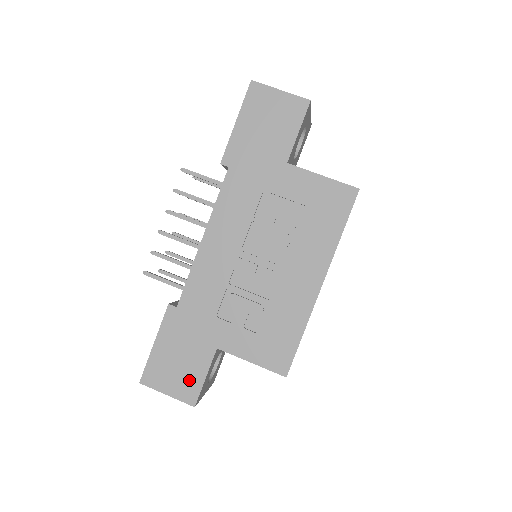
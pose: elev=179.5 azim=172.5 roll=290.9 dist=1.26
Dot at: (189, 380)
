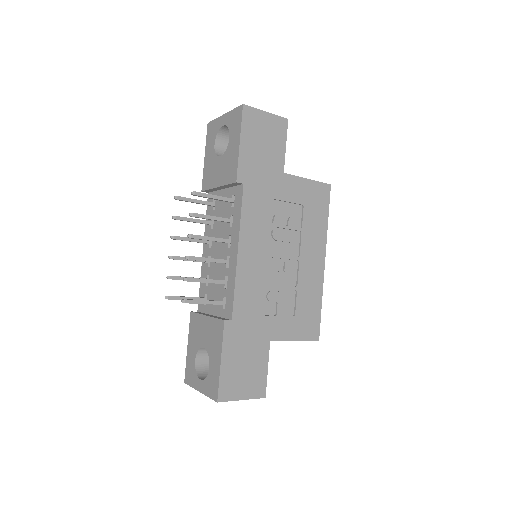
Dot at: (256, 378)
